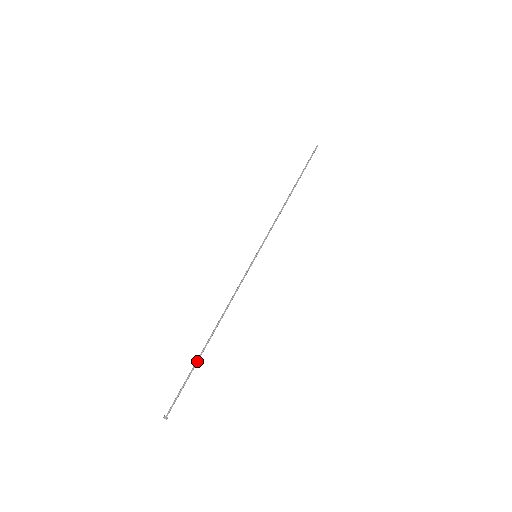
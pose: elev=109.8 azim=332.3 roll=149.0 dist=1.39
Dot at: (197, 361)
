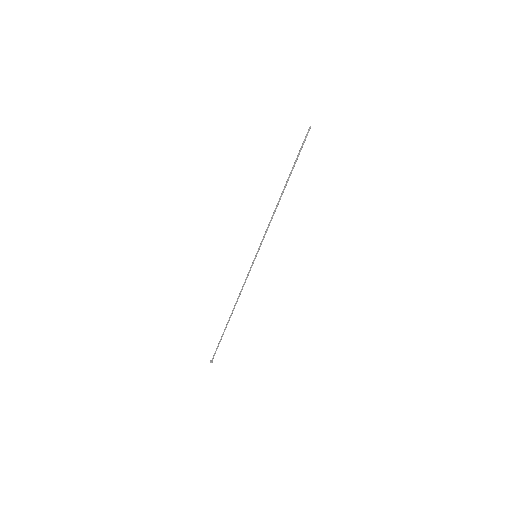
Dot at: occluded
